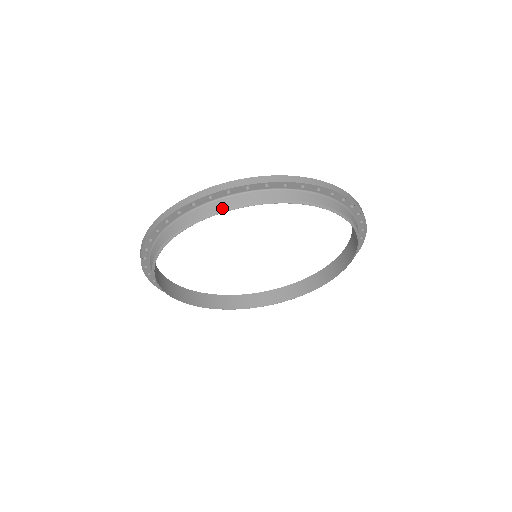
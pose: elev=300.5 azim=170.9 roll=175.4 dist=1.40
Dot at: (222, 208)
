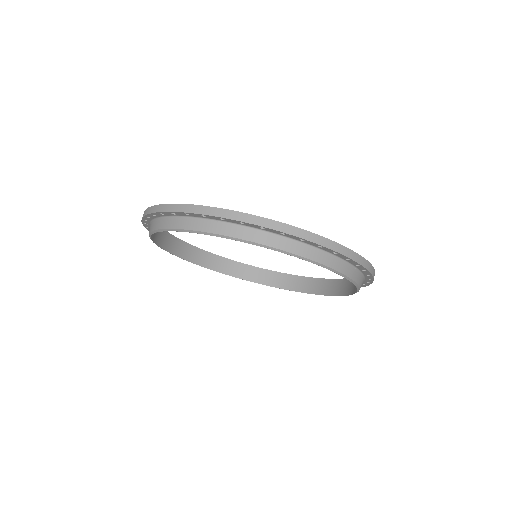
Dot at: (319, 261)
